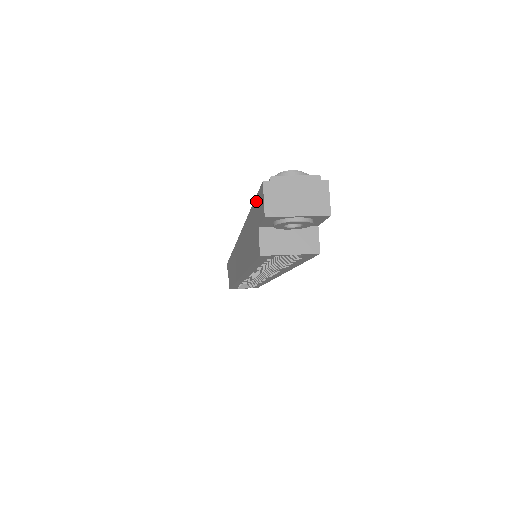
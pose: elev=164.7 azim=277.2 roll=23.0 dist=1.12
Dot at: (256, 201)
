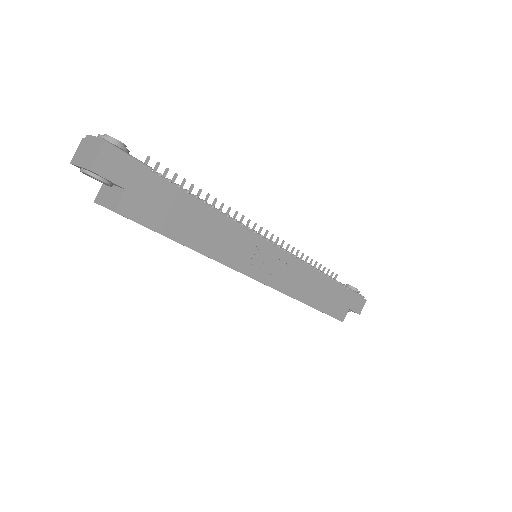
Dot at: occluded
